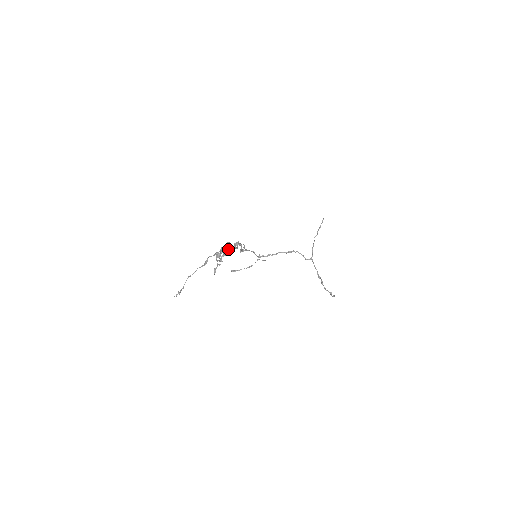
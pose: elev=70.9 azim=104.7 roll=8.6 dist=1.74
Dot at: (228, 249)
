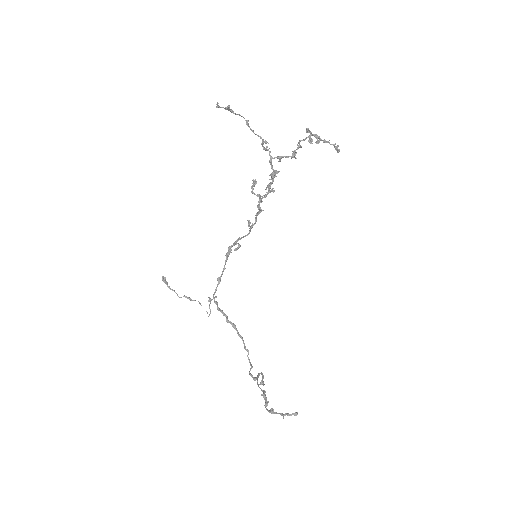
Dot at: (259, 198)
